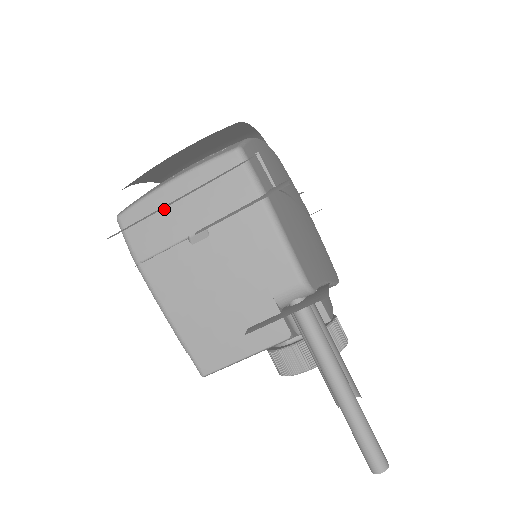
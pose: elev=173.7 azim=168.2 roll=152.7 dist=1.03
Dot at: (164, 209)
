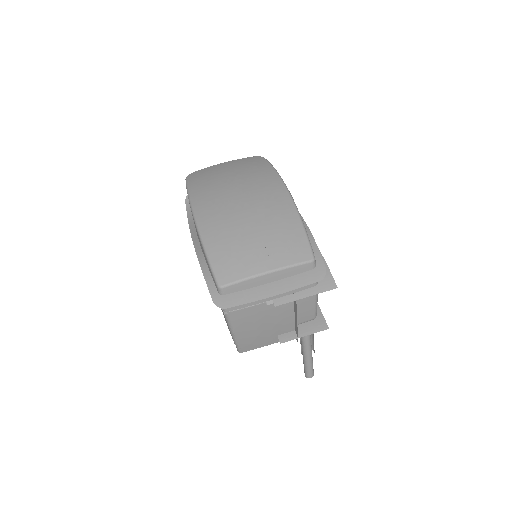
Dot at: (257, 288)
